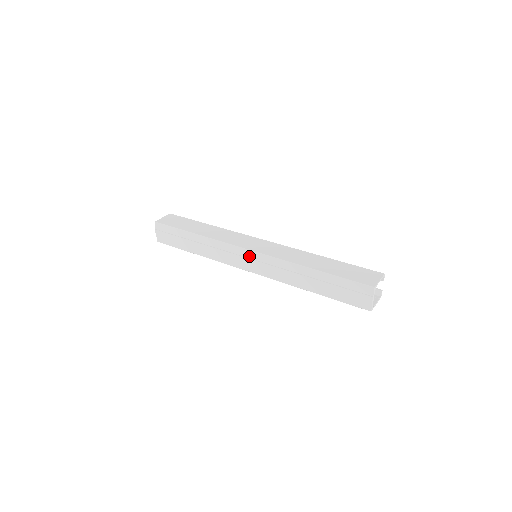
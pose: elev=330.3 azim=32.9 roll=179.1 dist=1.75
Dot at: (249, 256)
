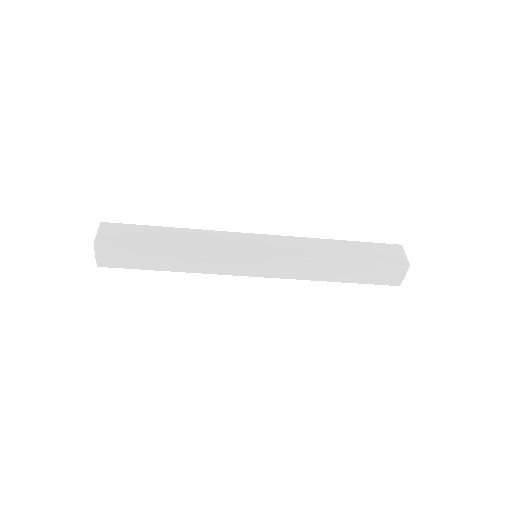
Dot at: (257, 261)
